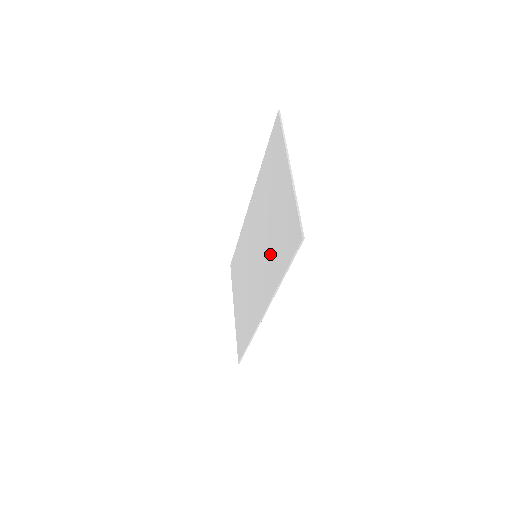
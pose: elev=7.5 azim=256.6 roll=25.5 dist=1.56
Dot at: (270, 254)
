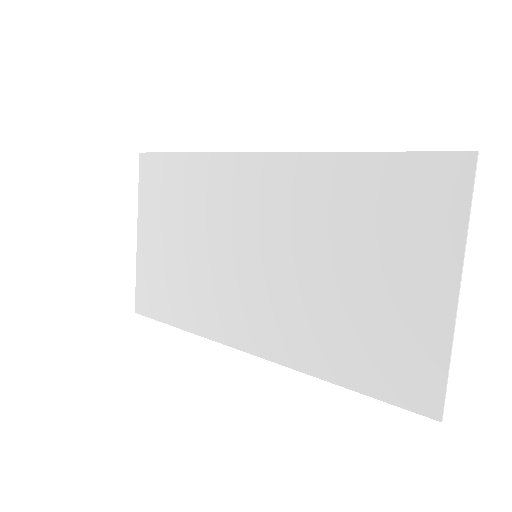
Dot at: (317, 318)
